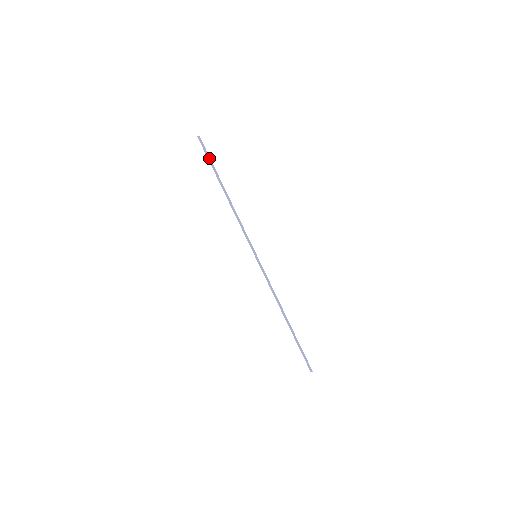
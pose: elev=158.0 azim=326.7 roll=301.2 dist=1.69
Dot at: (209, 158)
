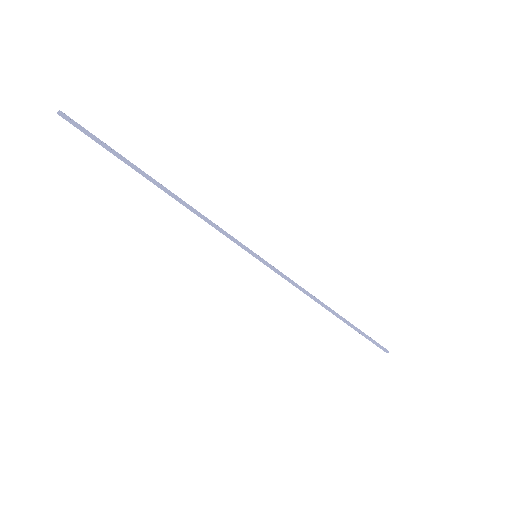
Dot at: (101, 143)
